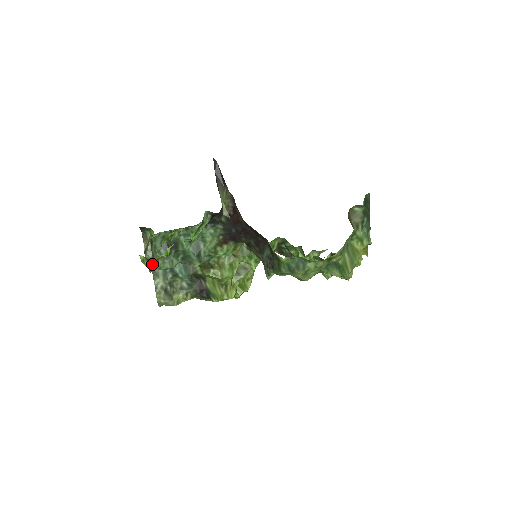
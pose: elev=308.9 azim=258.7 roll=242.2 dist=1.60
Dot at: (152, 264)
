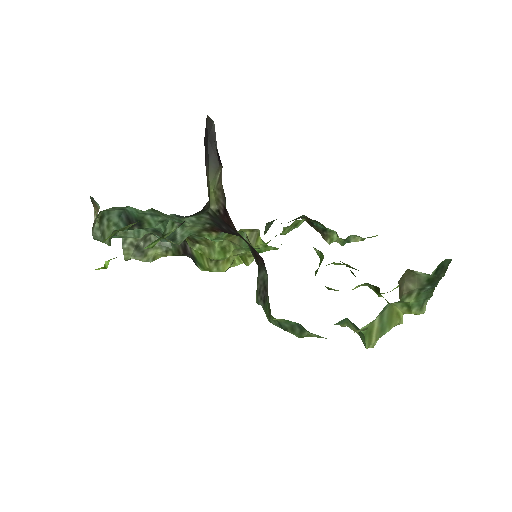
Dot at: (103, 242)
